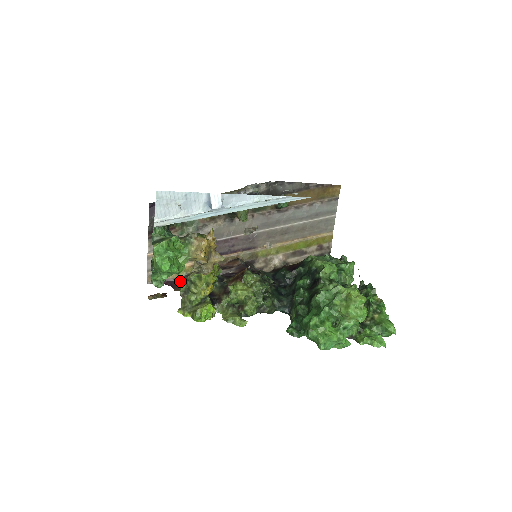
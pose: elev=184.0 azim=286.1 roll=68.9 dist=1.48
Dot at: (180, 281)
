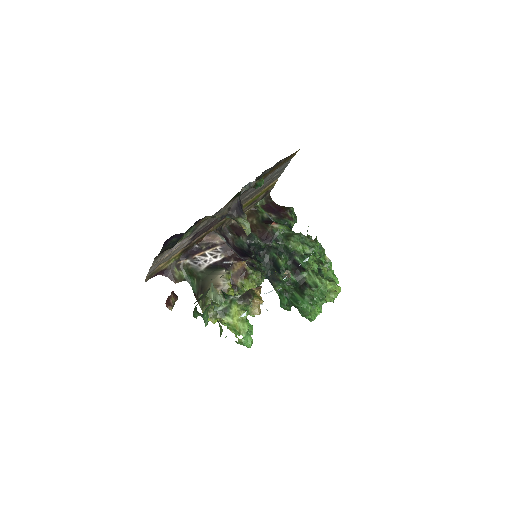
Dot at: (172, 269)
